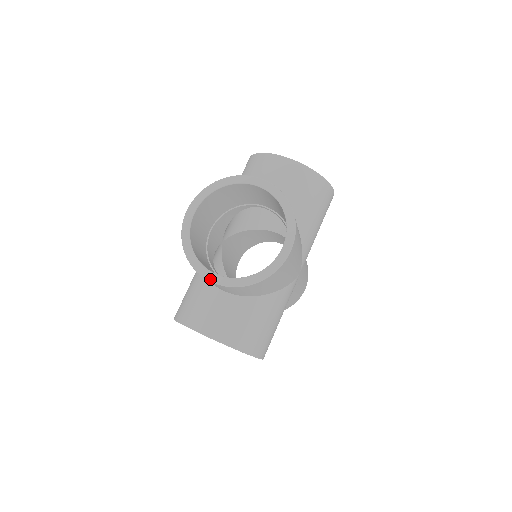
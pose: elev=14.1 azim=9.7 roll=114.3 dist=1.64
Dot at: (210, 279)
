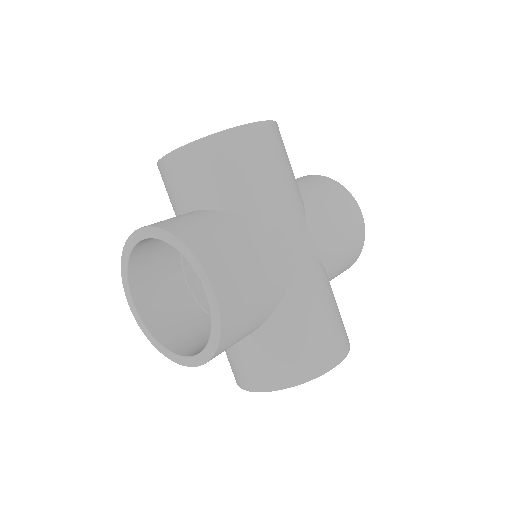
Dot at: (187, 365)
